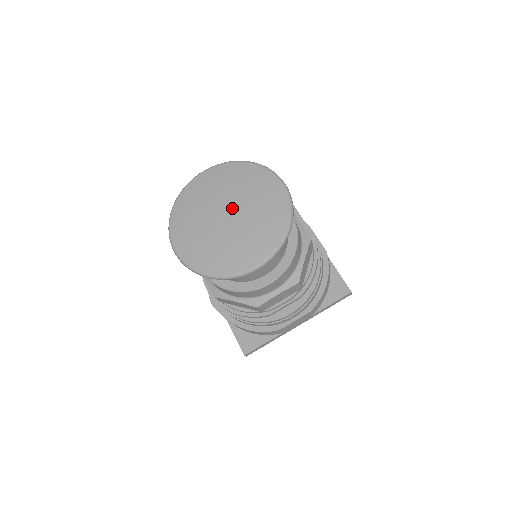
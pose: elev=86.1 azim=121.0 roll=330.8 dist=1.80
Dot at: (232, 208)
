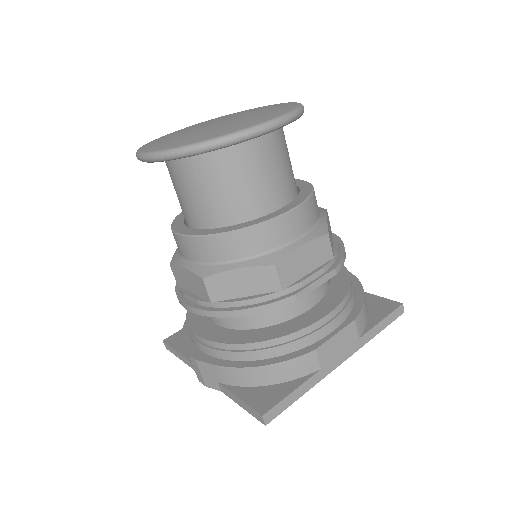
Dot at: (223, 118)
